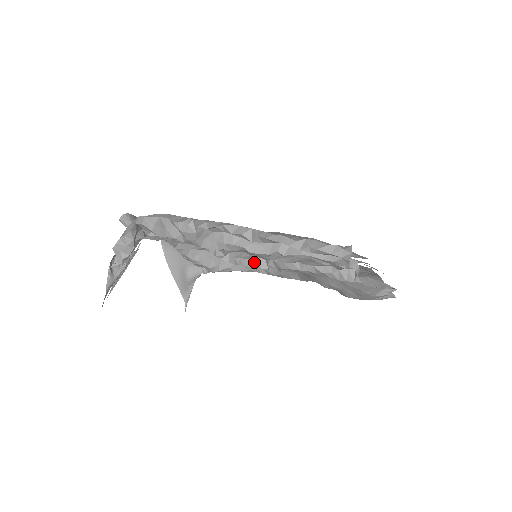
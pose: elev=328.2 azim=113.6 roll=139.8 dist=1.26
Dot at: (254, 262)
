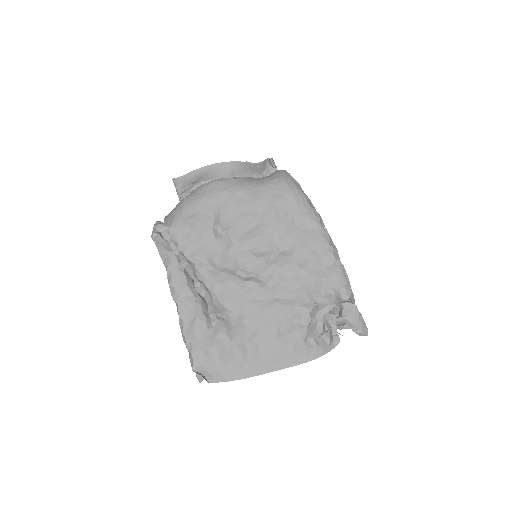
Dot at: occluded
